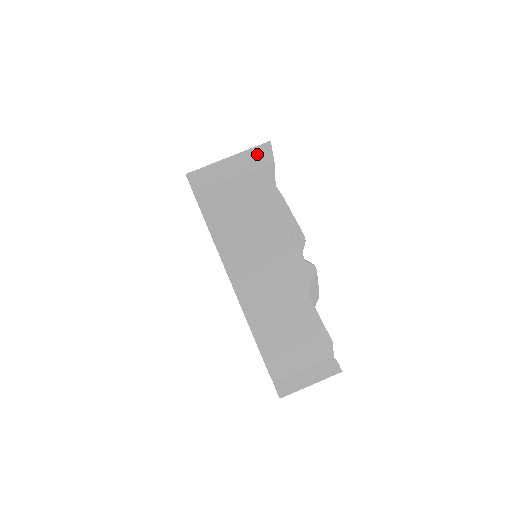
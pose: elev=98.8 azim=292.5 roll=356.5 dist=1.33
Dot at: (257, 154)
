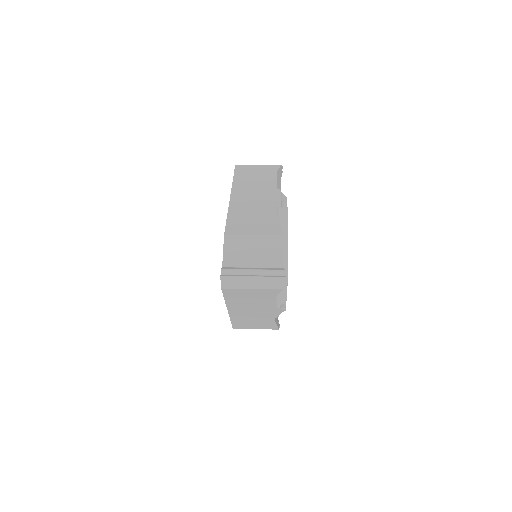
Dot at: occluded
